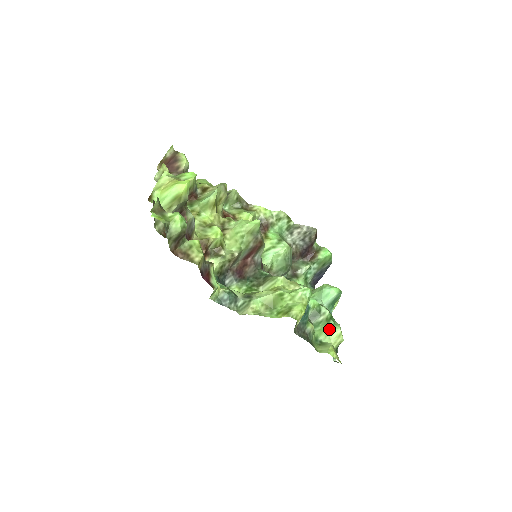
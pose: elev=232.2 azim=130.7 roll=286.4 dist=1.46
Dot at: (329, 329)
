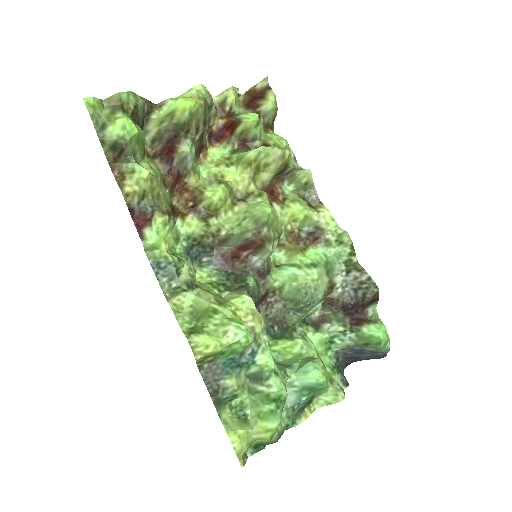
Dot at: (264, 411)
